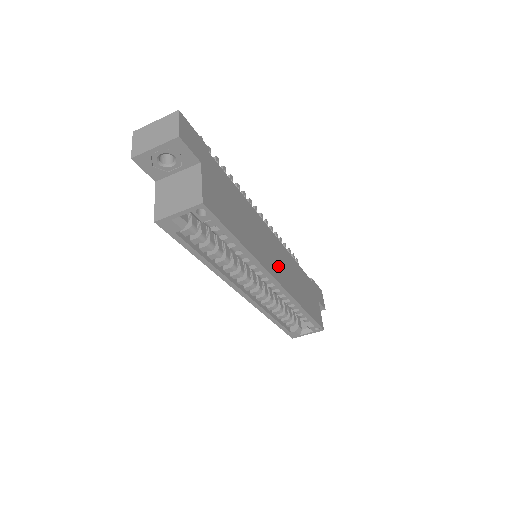
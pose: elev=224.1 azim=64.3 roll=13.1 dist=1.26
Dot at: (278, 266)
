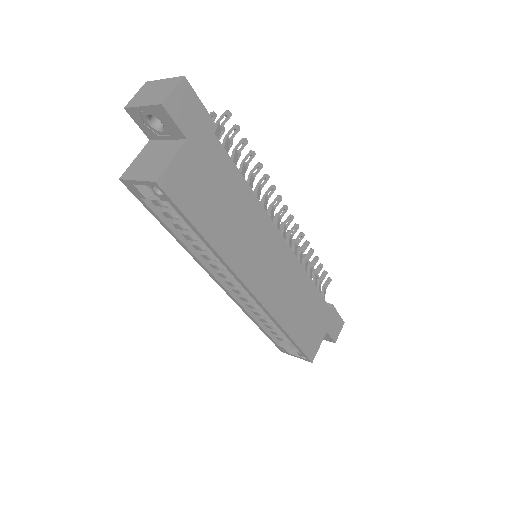
Dot at: (267, 277)
